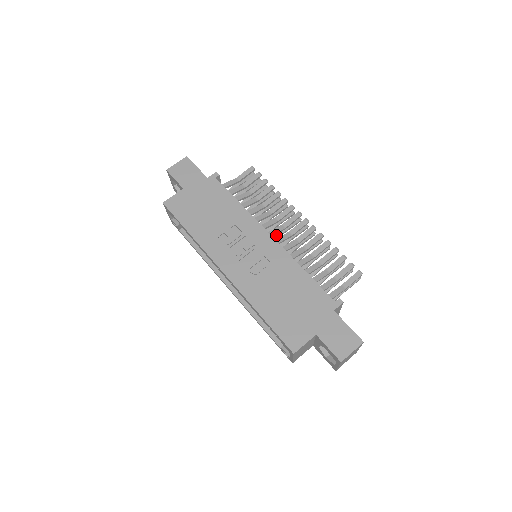
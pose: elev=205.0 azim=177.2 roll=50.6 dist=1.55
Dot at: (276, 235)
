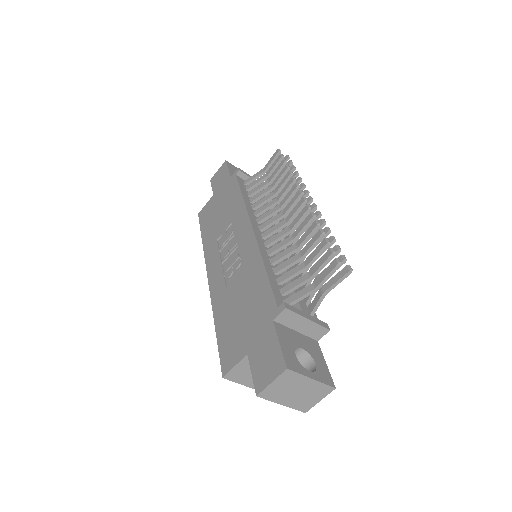
Dot at: occluded
